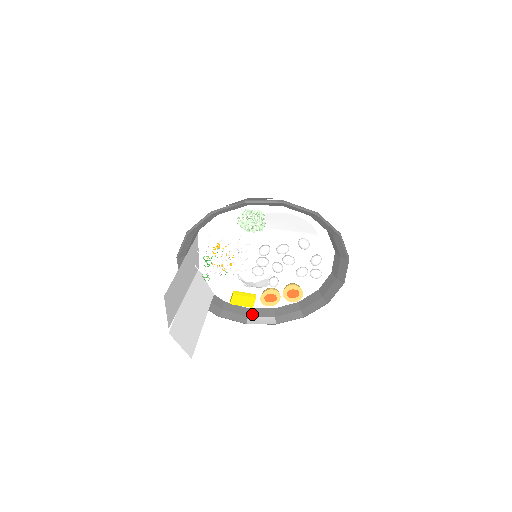
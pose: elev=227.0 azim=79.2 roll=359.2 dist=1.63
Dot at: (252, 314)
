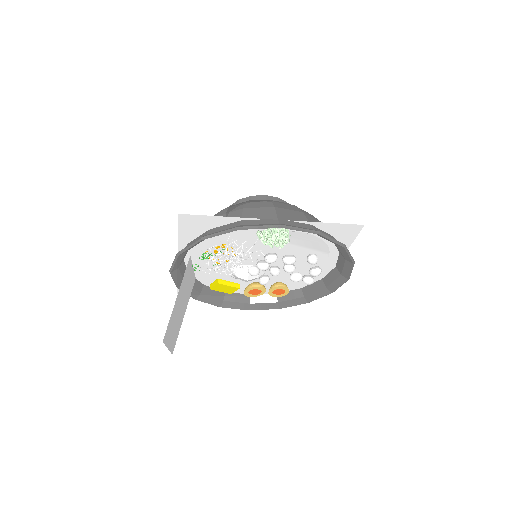
Dot at: (228, 298)
